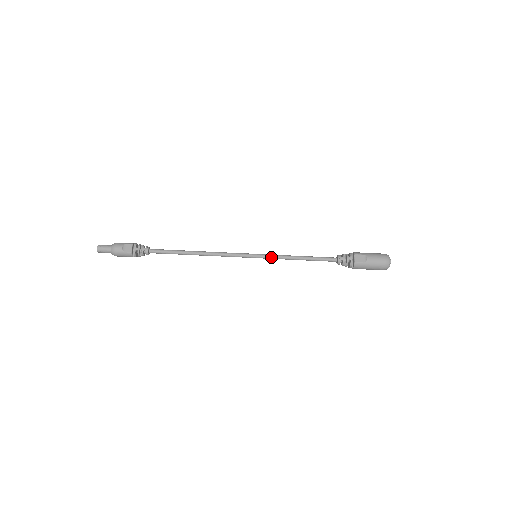
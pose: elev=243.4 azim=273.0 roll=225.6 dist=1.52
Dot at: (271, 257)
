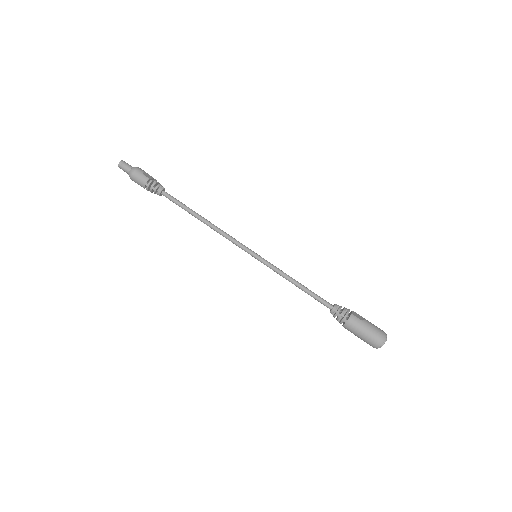
Dot at: (270, 264)
